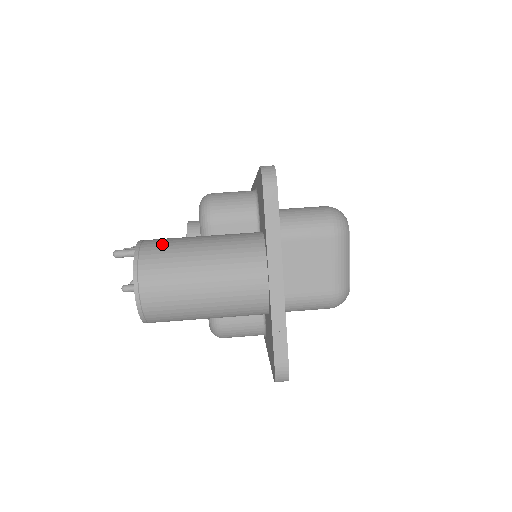
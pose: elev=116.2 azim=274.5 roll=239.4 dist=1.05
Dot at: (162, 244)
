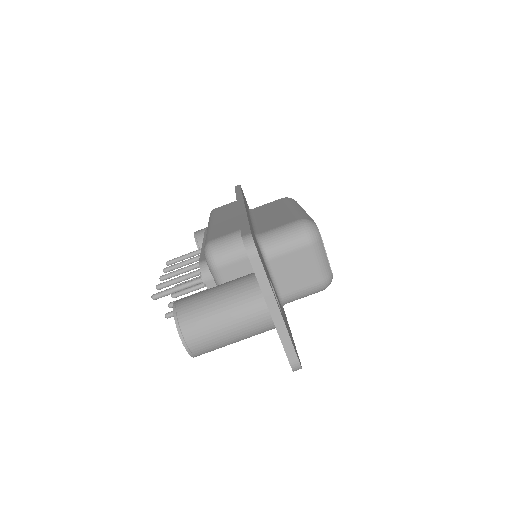
Dot at: (190, 306)
